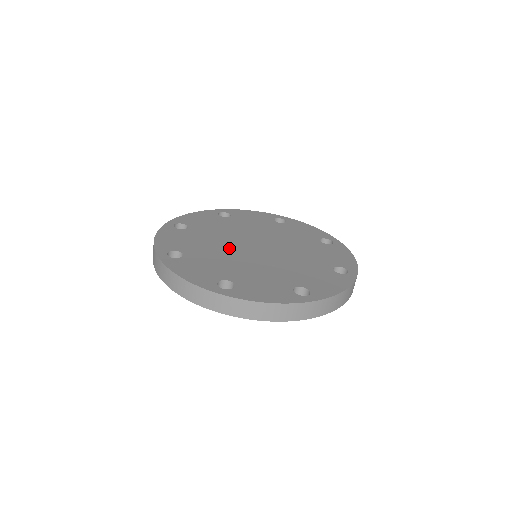
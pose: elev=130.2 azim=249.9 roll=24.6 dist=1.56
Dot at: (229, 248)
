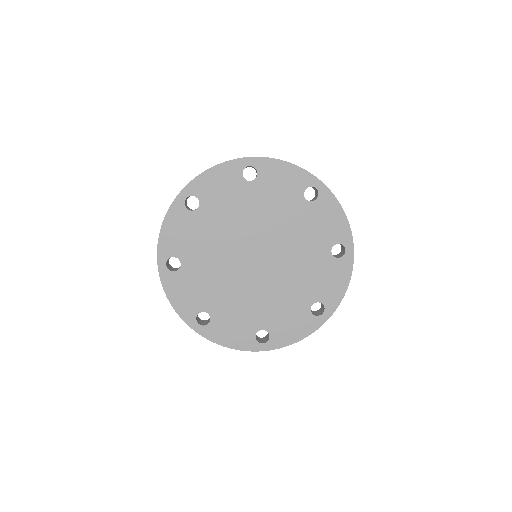
Dot at: (235, 278)
